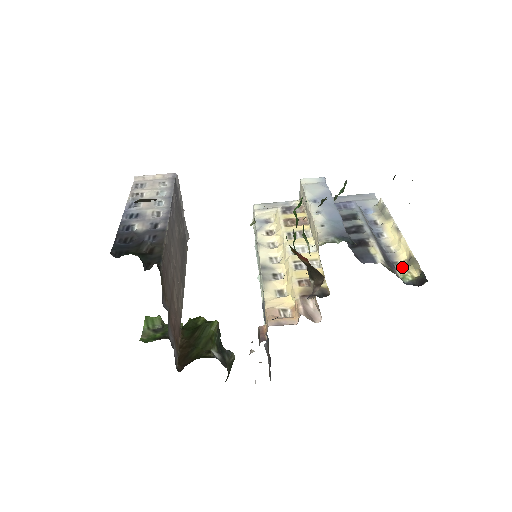
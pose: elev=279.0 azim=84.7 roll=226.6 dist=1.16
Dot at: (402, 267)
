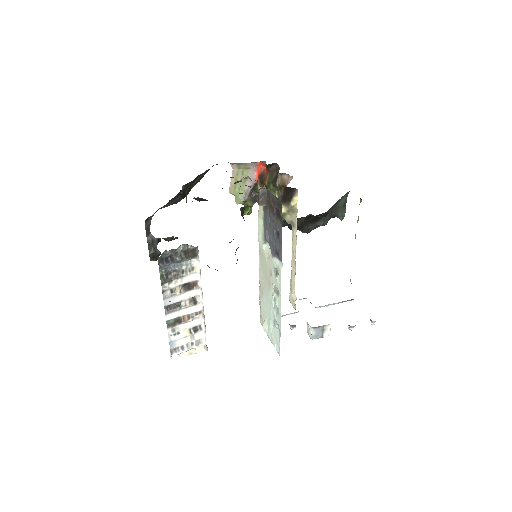
Dot at: occluded
